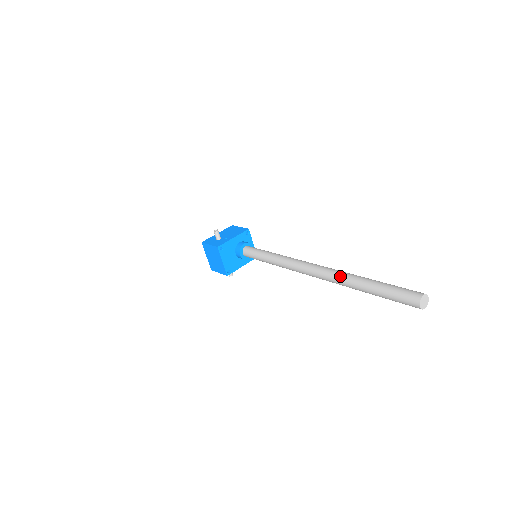
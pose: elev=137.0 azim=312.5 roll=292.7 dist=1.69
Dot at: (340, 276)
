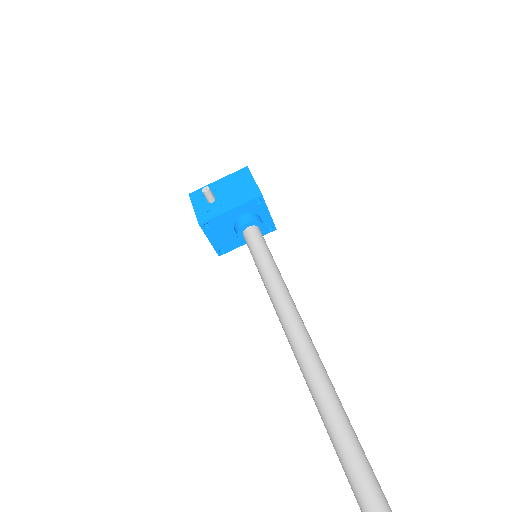
Dot at: (332, 432)
